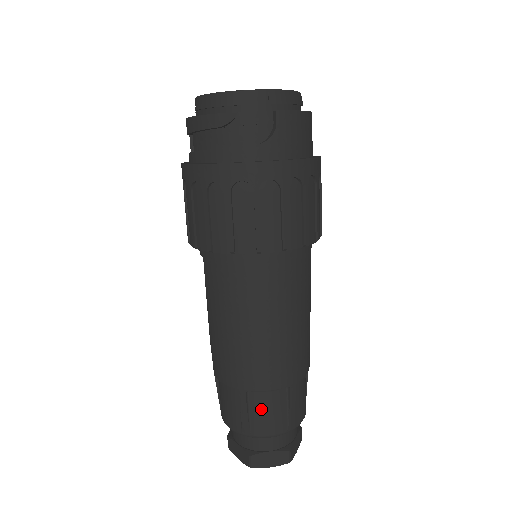
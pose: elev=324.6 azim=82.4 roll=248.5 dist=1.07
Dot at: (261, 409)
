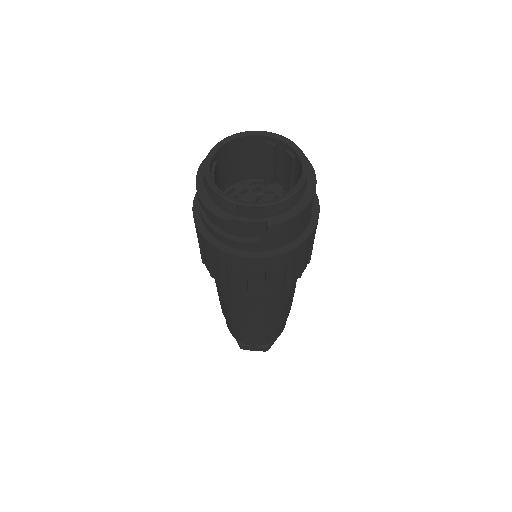
Dot at: (248, 337)
